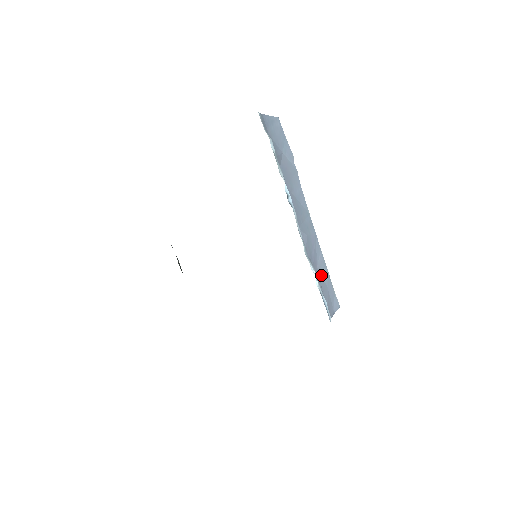
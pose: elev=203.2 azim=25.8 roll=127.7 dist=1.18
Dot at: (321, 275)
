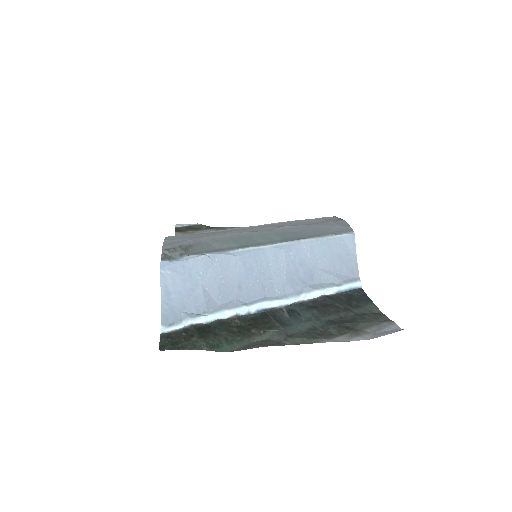
Dot at: (321, 261)
